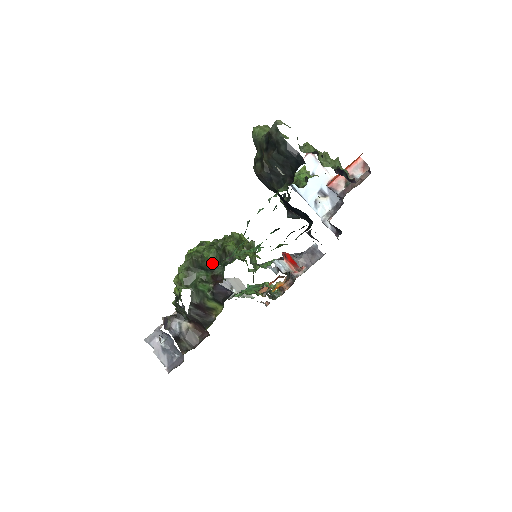
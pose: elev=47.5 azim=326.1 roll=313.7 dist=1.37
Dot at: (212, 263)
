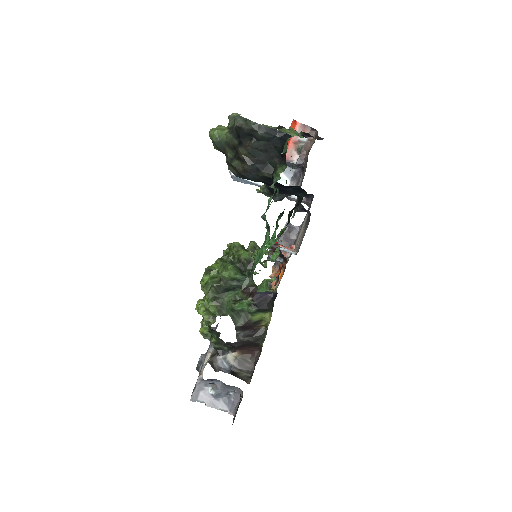
Dot at: (236, 279)
